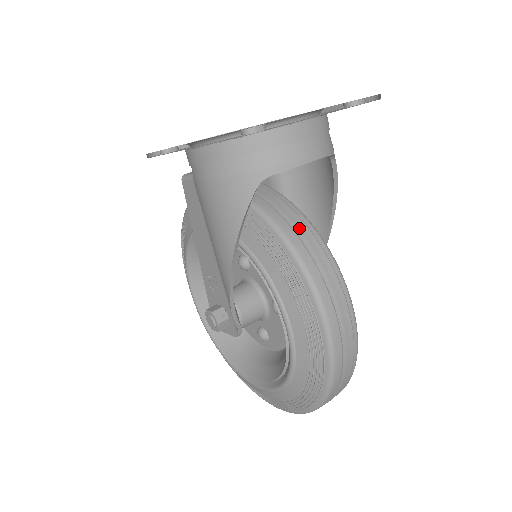
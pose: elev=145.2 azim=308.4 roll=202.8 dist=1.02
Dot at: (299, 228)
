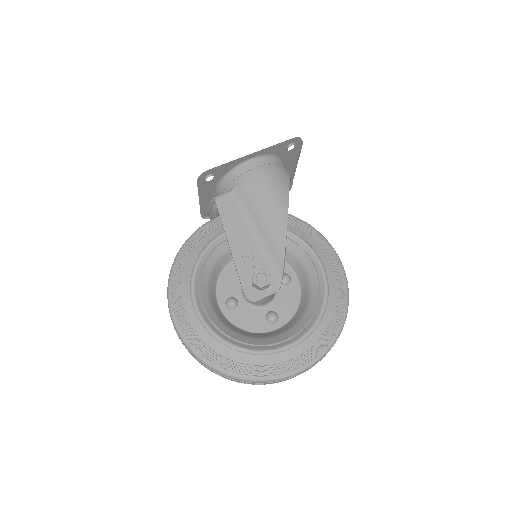
Dot at: occluded
